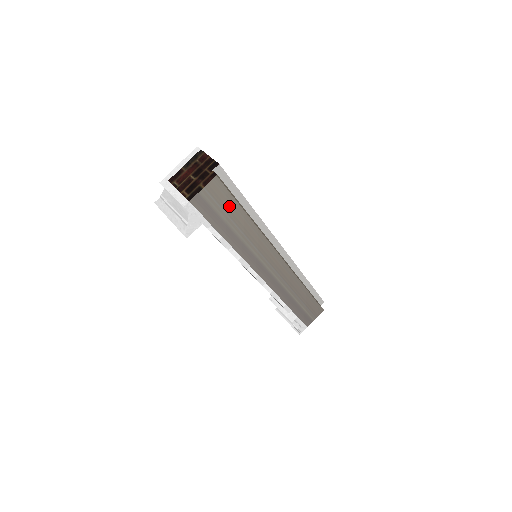
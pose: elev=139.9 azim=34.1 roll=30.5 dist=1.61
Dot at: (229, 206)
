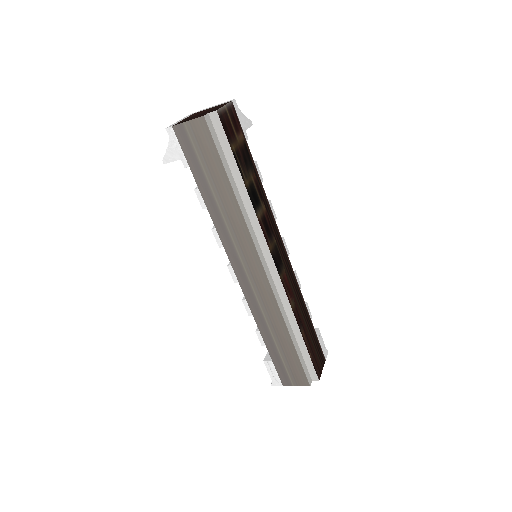
Dot at: (211, 160)
